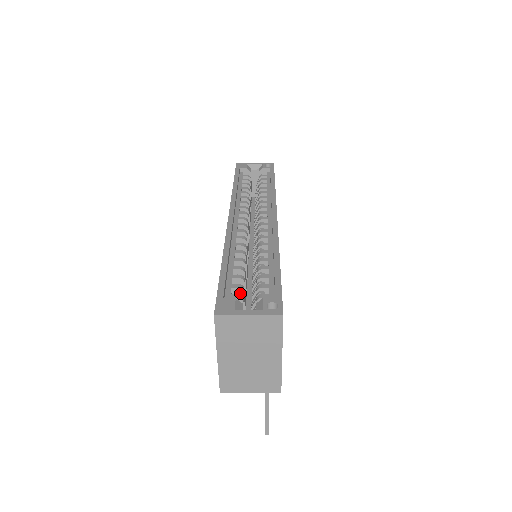
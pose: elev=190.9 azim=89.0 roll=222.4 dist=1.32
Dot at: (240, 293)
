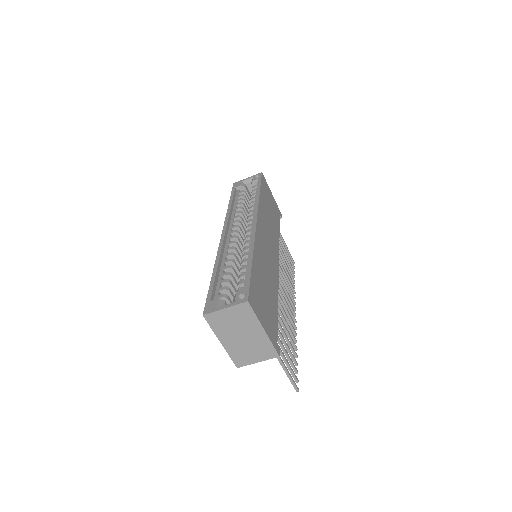
Dot at: (227, 293)
